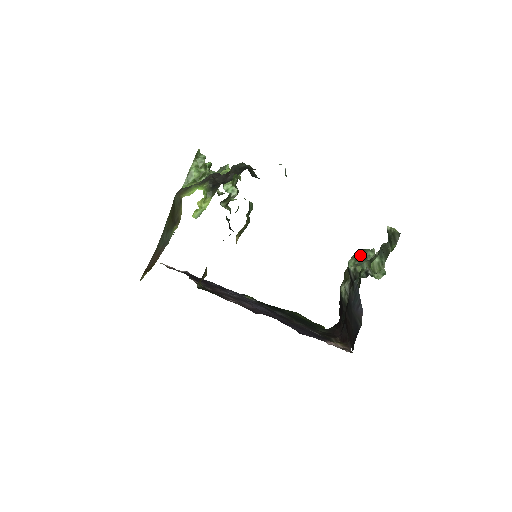
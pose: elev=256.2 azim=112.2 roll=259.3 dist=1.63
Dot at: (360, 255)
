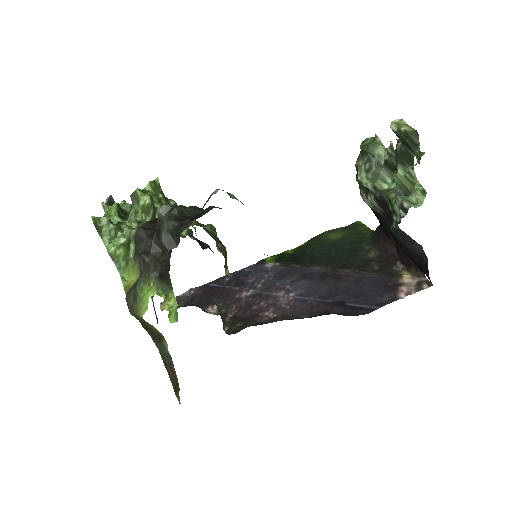
Dot at: (367, 161)
